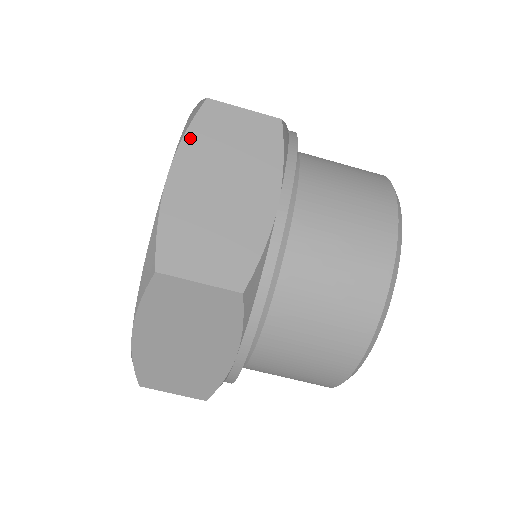
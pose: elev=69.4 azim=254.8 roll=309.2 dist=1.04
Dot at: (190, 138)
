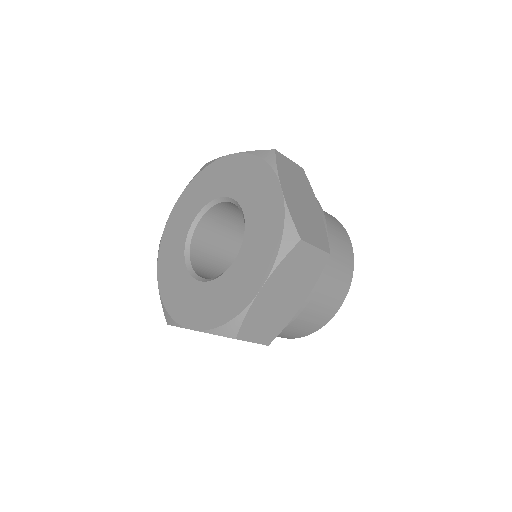
Dot at: (213, 334)
